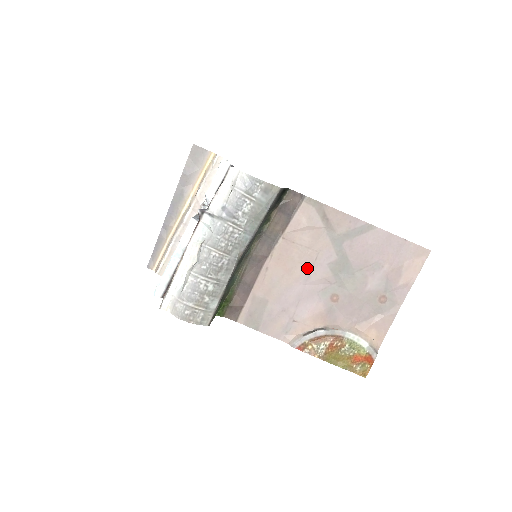
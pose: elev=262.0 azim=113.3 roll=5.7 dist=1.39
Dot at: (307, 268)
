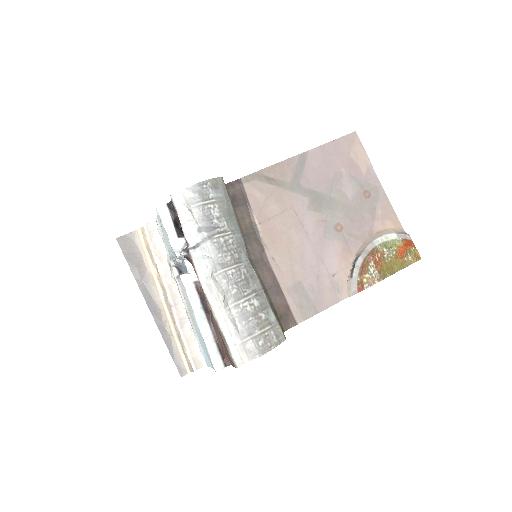
Dot at: (298, 227)
